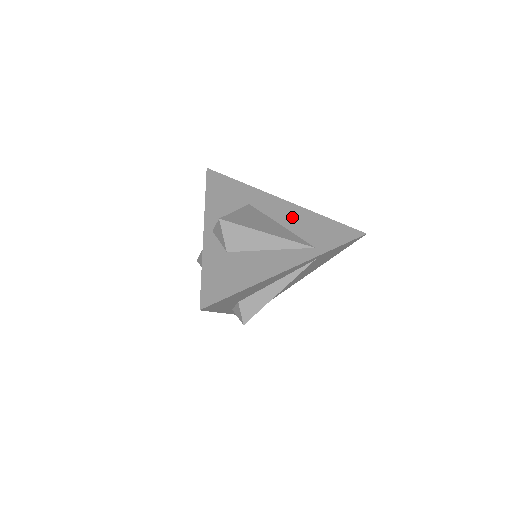
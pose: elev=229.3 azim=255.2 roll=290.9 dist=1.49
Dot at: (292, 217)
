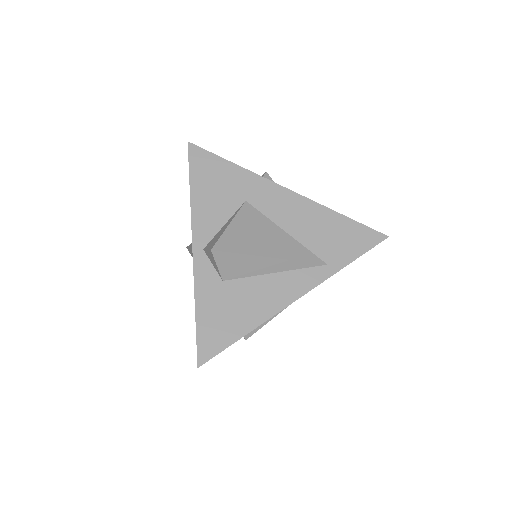
Dot at: (299, 218)
